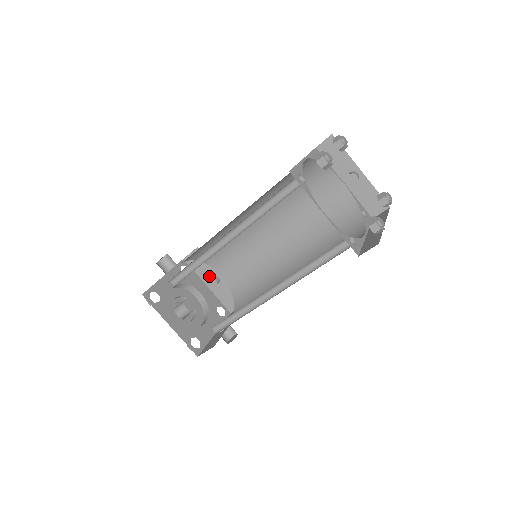
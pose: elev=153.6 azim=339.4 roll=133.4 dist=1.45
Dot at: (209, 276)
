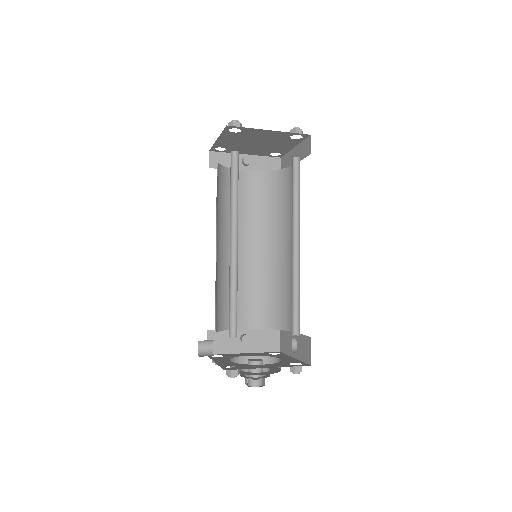
Dot at: (237, 343)
